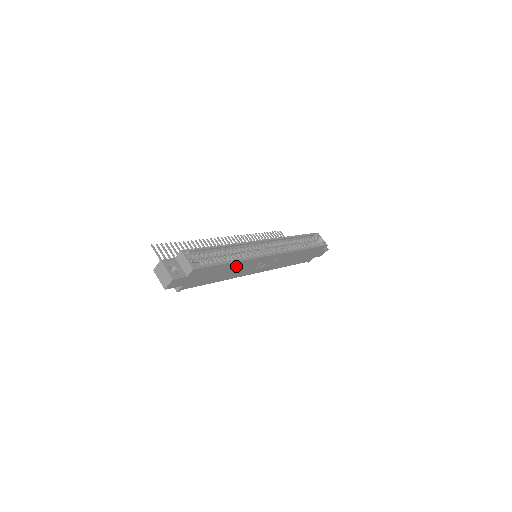
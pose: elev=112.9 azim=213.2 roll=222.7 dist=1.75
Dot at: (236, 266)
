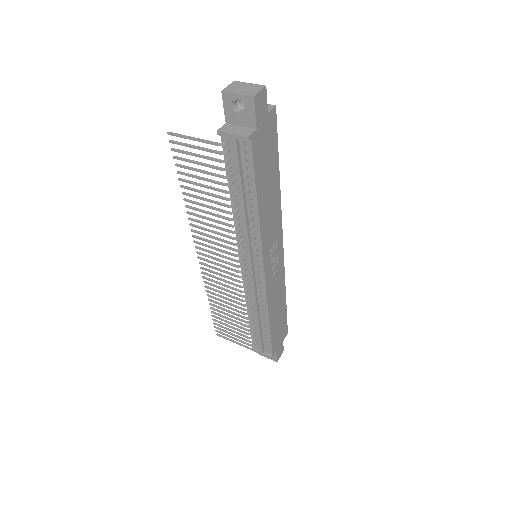
Dot at: (274, 198)
